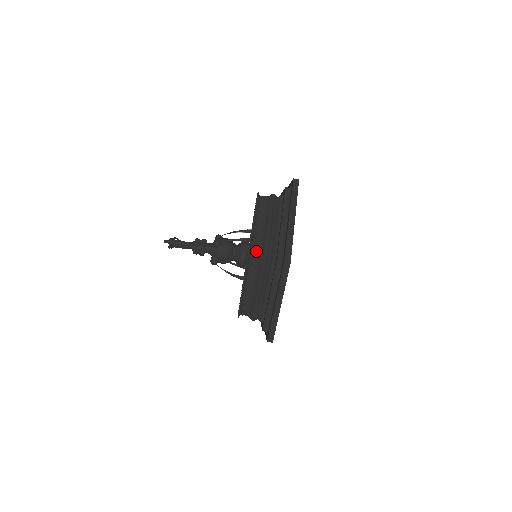
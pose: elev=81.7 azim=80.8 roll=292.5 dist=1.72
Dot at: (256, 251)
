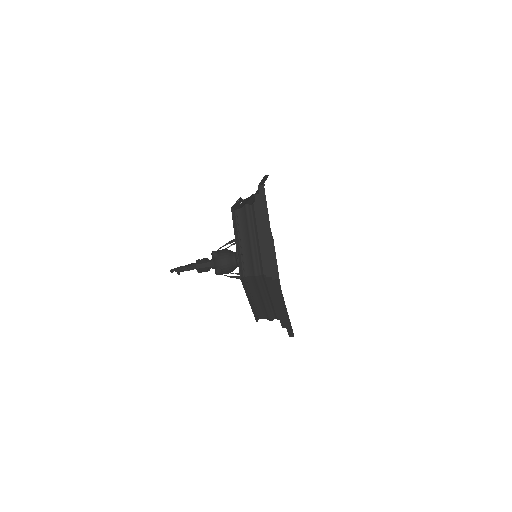
Dot at: (261, 316)
